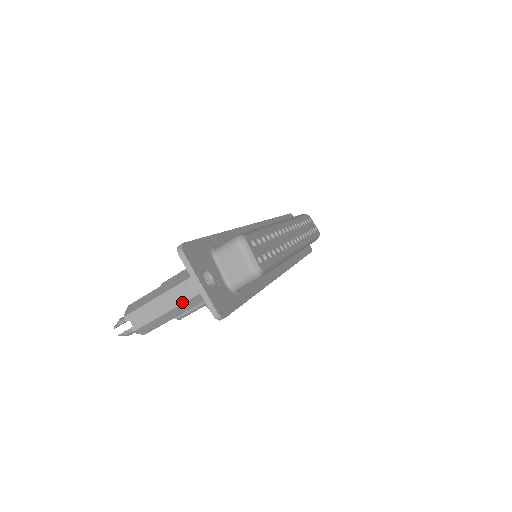
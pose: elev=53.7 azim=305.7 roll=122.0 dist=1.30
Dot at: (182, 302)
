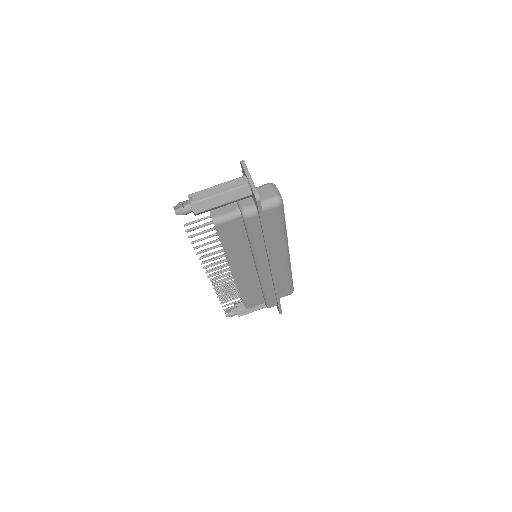
Dot at: (234, 188)
